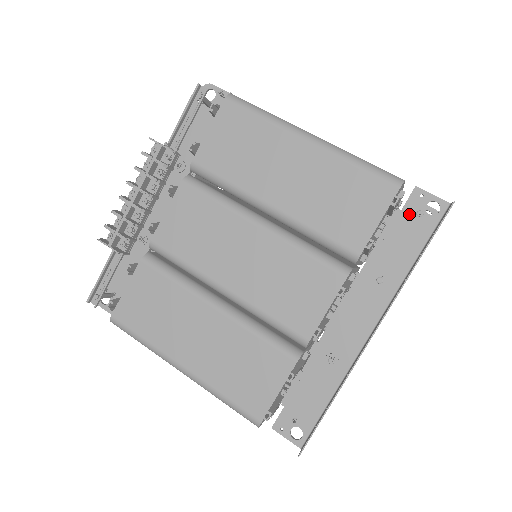
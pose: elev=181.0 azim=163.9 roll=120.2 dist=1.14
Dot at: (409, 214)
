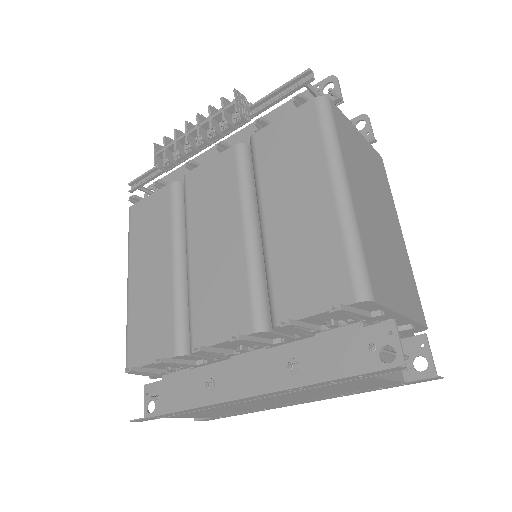
Dot at: (364, 338)
